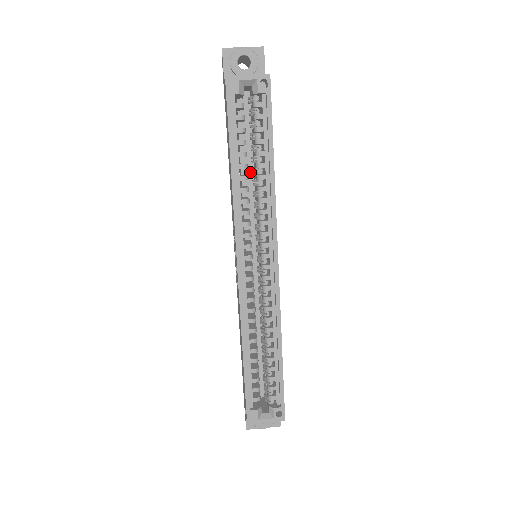
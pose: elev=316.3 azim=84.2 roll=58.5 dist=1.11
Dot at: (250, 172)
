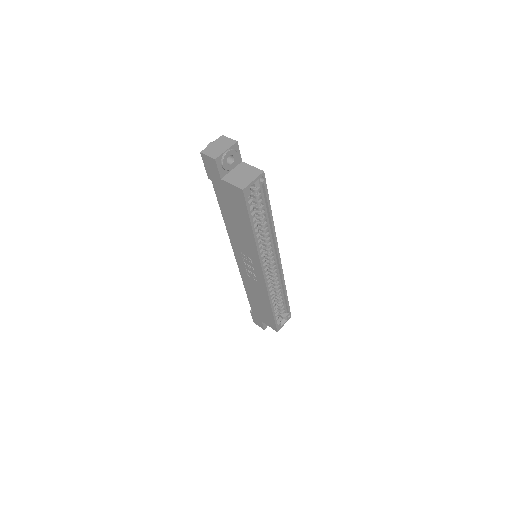
Dot at: occluded
